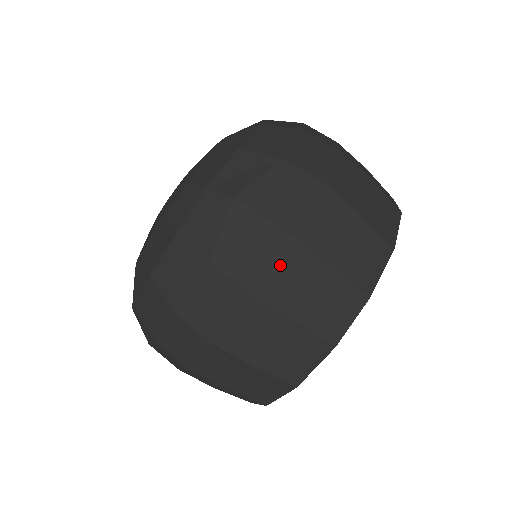
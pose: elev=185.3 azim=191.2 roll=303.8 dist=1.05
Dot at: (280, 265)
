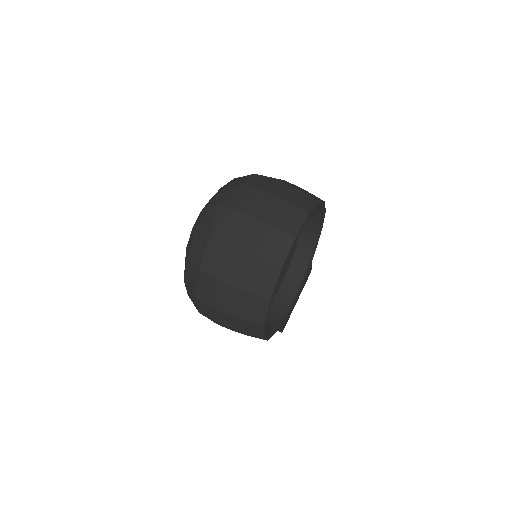
Dot at: (242, 229)
